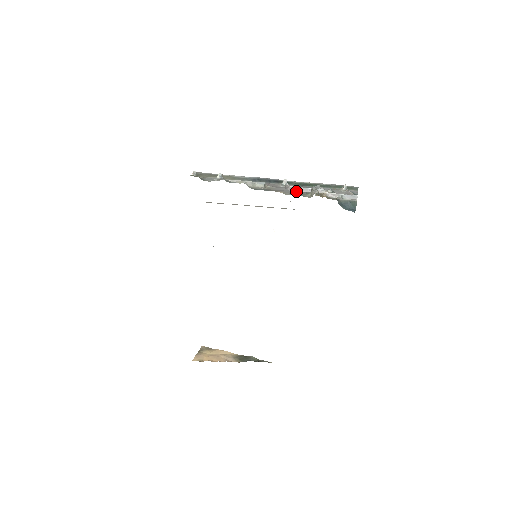
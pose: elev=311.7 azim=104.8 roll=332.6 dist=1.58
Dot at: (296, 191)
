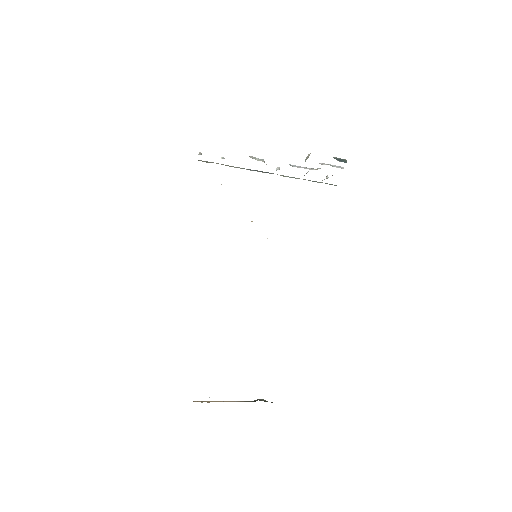
Dot at: (292, 165)
